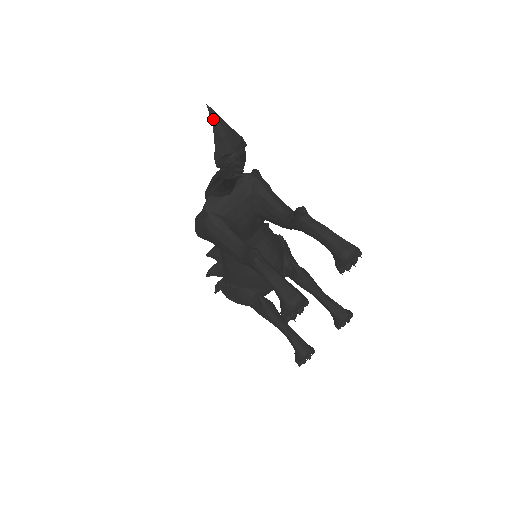
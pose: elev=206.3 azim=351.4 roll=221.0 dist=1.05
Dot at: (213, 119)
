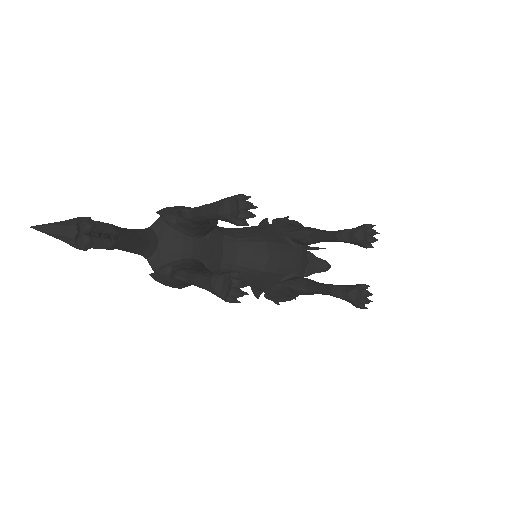
Dot at: (41, 231)
